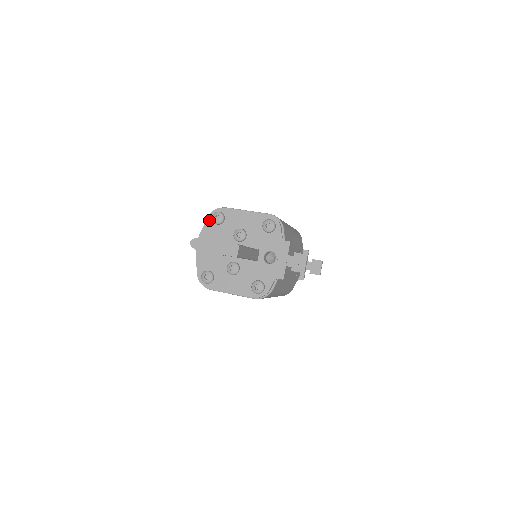
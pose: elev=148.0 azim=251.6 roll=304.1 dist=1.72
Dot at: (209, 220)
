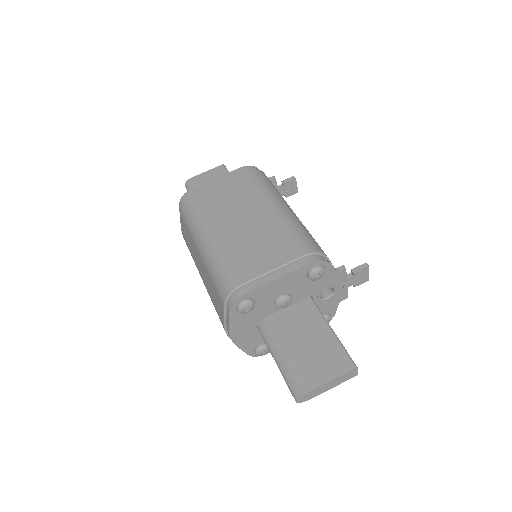
Dot at: (234, 314)
